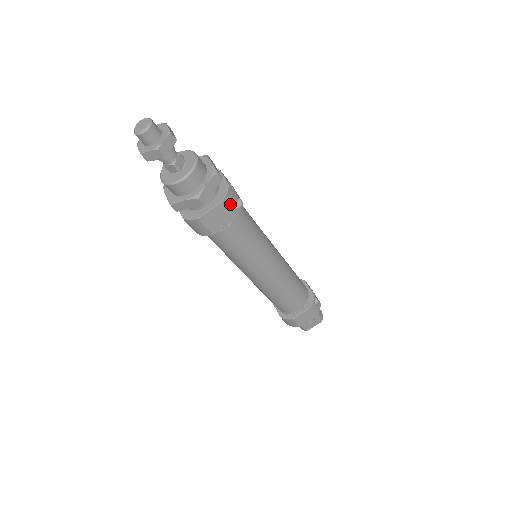
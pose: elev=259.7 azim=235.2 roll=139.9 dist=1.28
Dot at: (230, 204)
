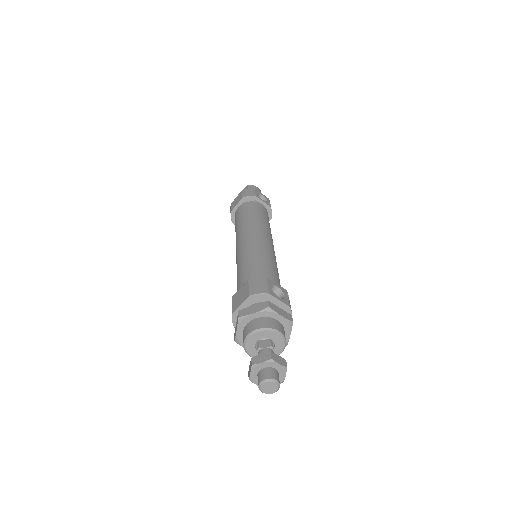
Dot at: occluded
